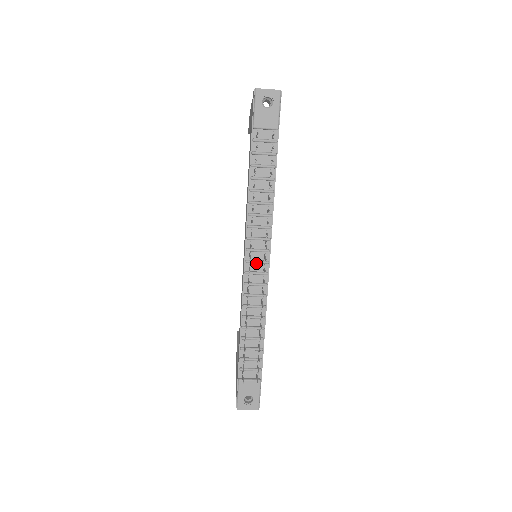
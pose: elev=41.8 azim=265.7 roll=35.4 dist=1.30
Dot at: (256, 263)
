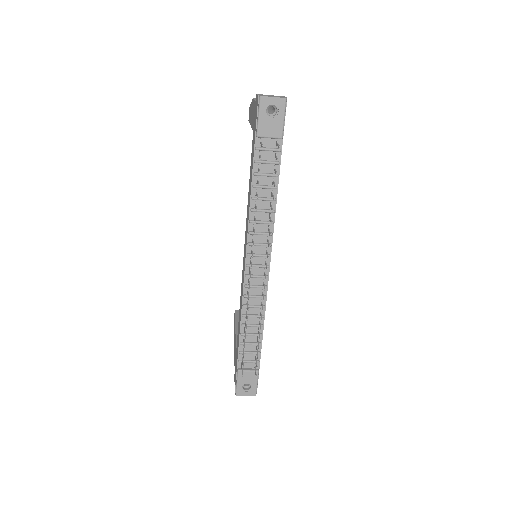
Dot at: (256, 267)
